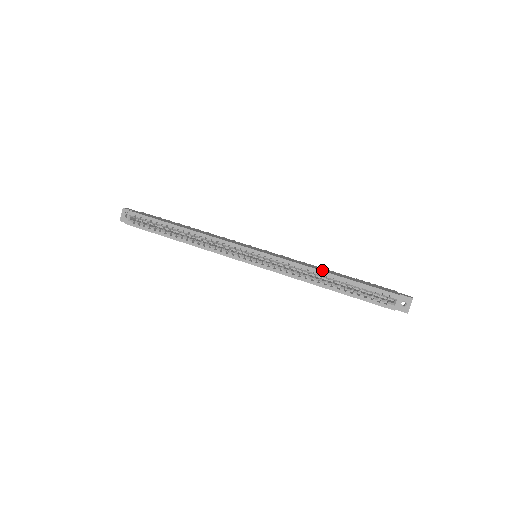
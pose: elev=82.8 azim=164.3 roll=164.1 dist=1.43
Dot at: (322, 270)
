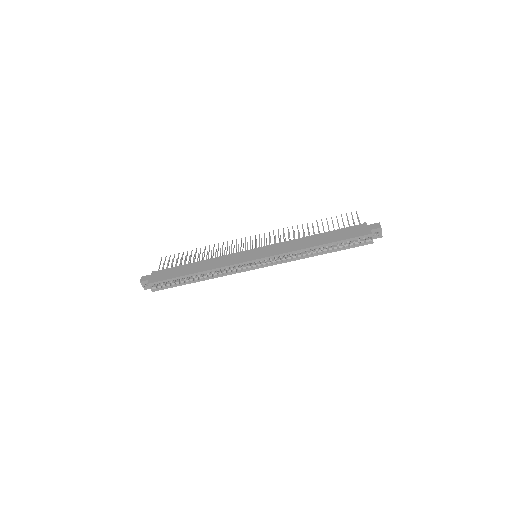
Dot at: (309, 246)
